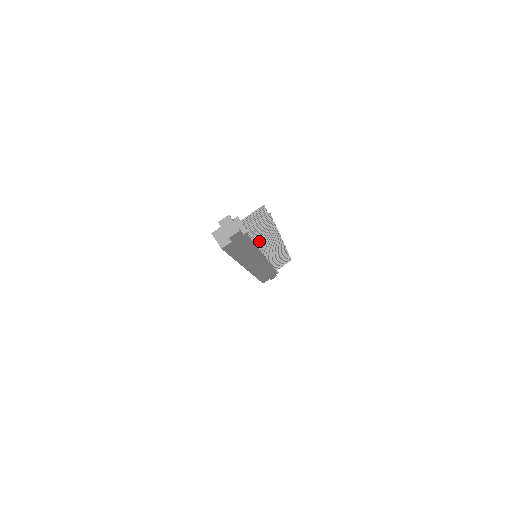
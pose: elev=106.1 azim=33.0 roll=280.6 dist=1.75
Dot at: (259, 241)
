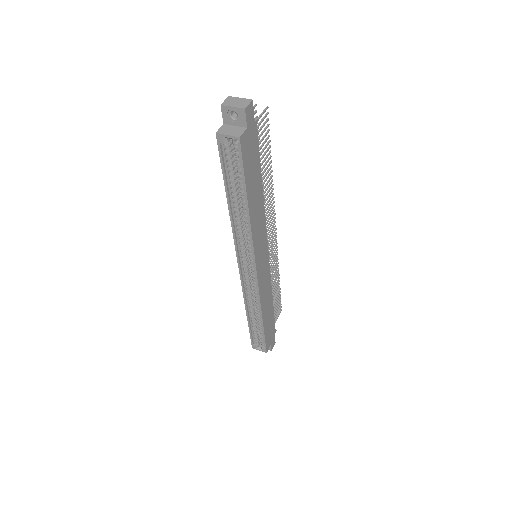
Dot at: occluded
